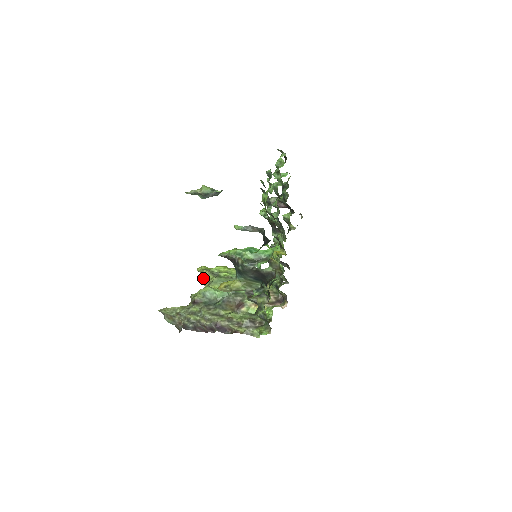
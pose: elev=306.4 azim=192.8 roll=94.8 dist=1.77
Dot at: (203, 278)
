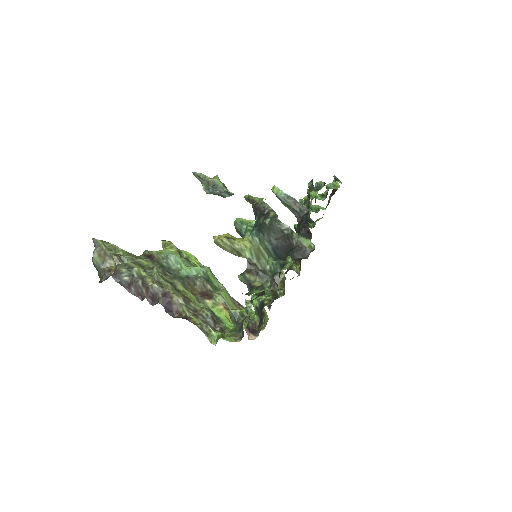
Dot at: occluded
